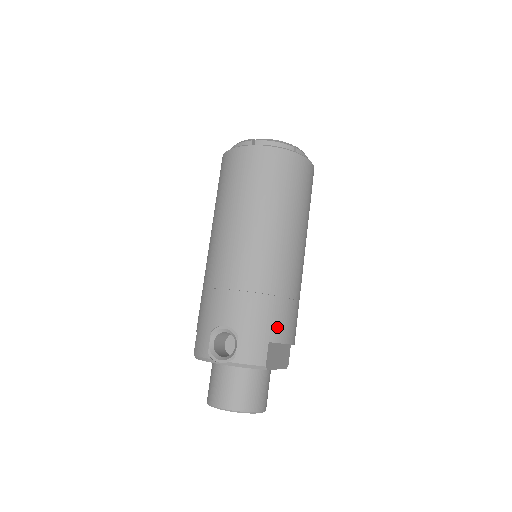
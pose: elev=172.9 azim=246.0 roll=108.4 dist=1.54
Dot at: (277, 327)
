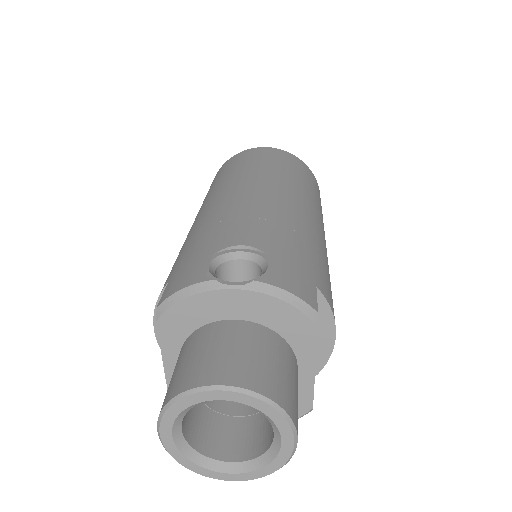
Dot at: (322, 281)
